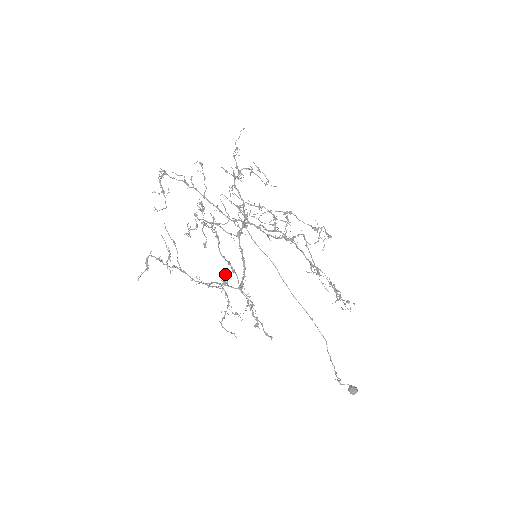
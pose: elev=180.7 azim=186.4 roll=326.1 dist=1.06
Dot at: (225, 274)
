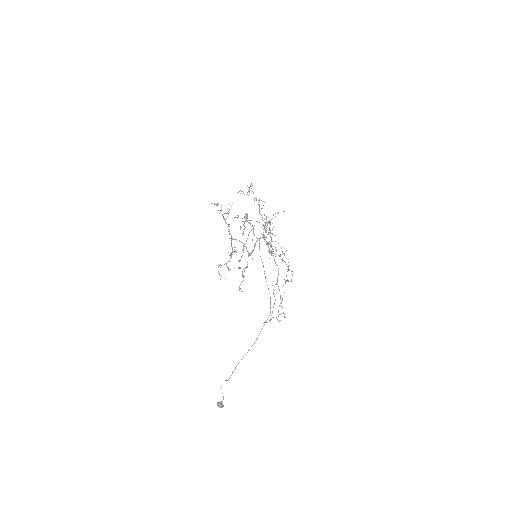
Dot at: occluded
